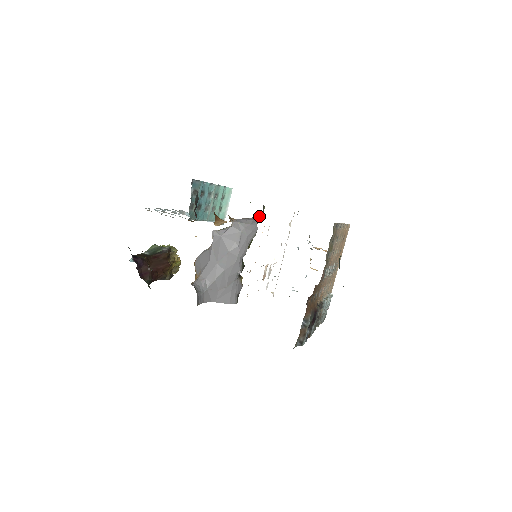
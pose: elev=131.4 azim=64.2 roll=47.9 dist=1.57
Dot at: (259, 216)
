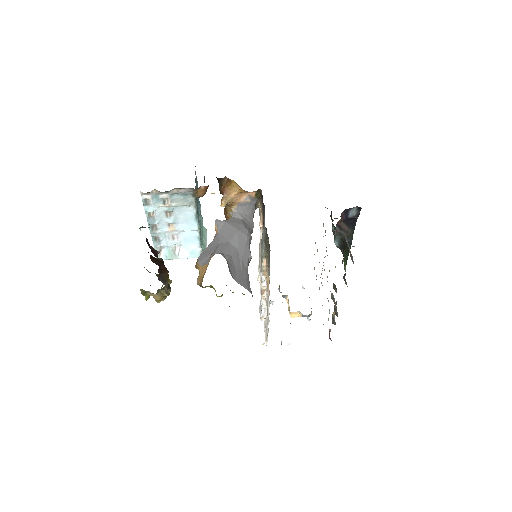
Dot at: (254, 209)
